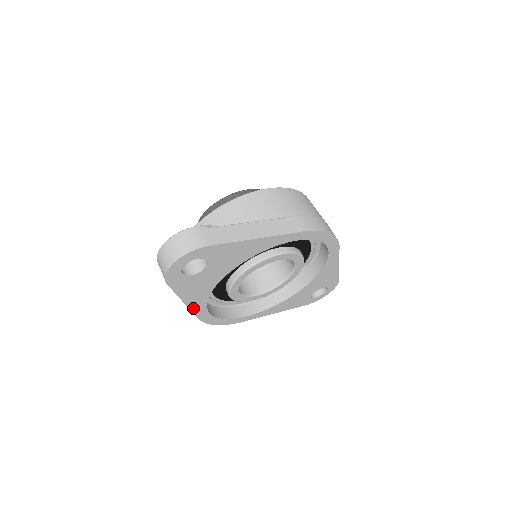
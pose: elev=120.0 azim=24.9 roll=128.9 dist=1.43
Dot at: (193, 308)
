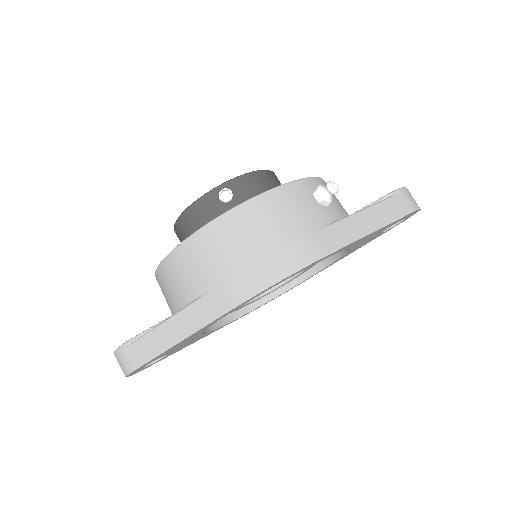
Dot at: occluded
